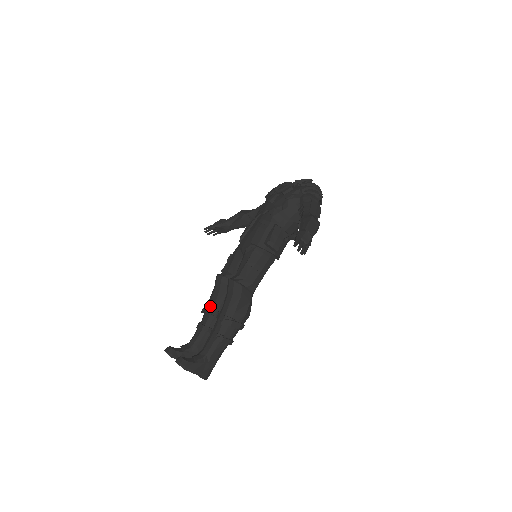
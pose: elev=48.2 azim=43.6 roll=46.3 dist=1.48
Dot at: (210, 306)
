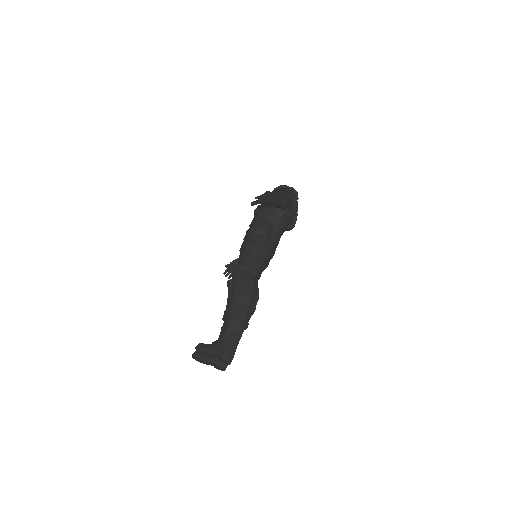
Dot at: (226, 309)
